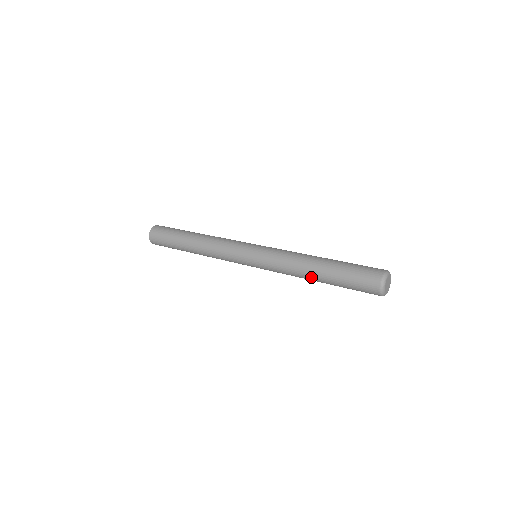
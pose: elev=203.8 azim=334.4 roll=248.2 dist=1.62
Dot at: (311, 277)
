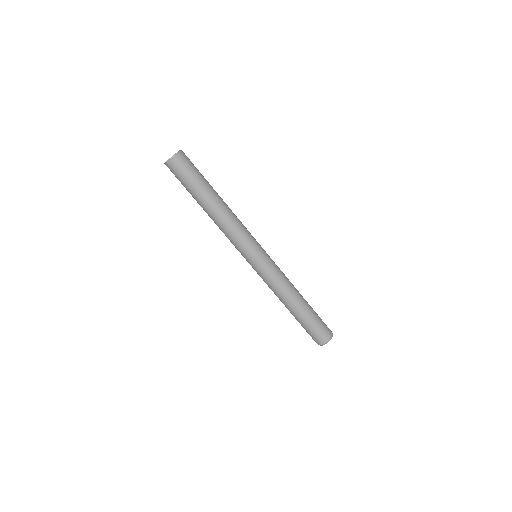
Dot at: occluded
